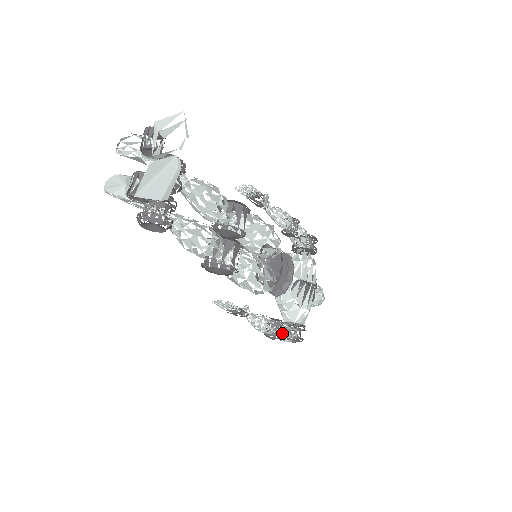
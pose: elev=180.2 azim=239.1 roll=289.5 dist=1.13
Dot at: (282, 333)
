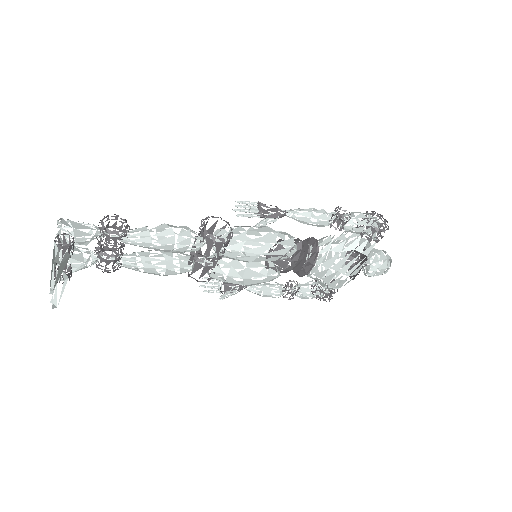
Dot at: occluded
